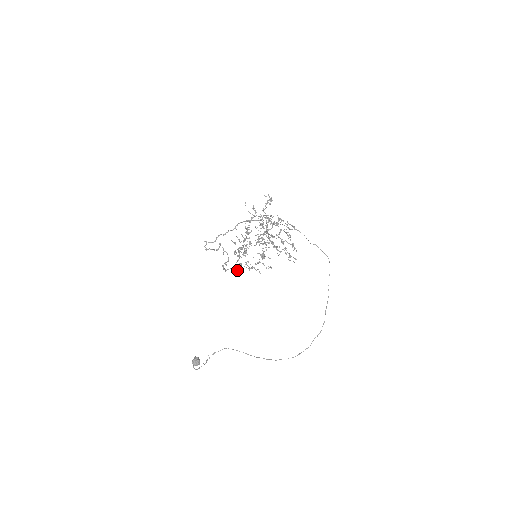
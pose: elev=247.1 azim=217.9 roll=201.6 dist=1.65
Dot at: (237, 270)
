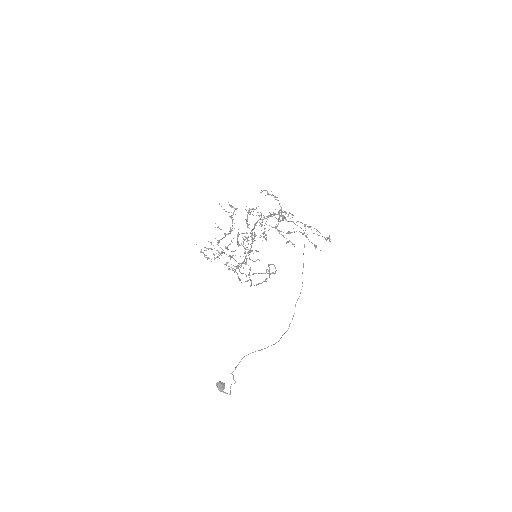
Dot at: (239, 278)
